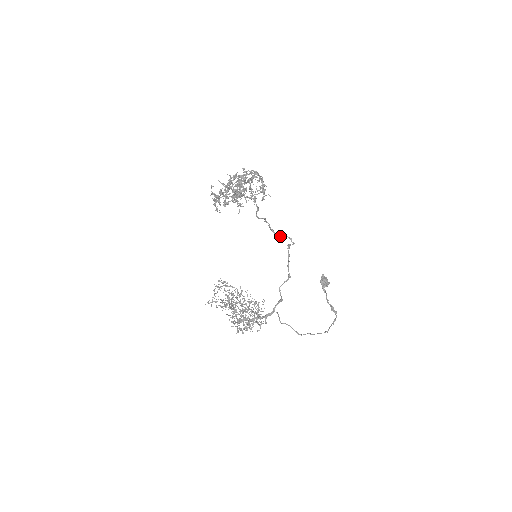
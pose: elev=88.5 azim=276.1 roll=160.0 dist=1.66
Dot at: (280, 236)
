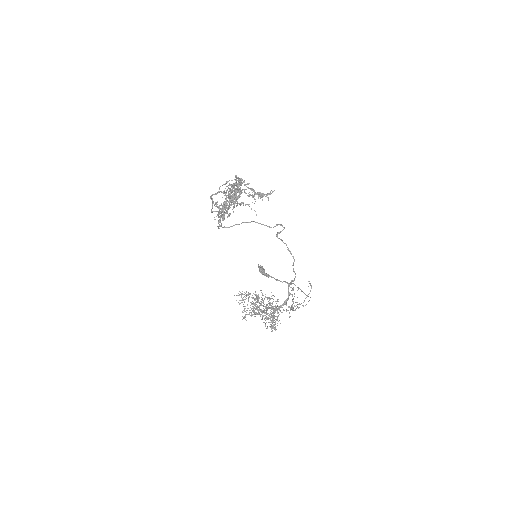
Dot at: (275, 226)
